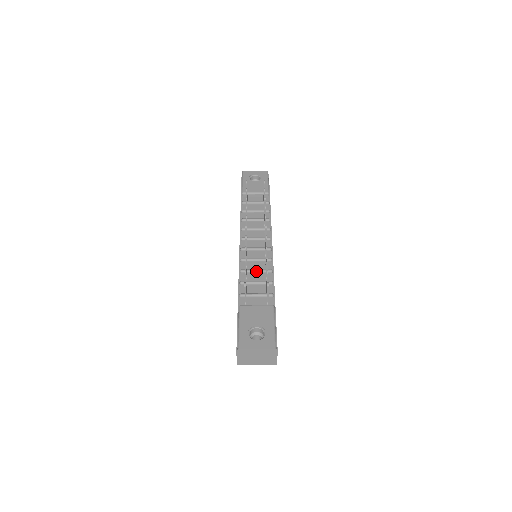
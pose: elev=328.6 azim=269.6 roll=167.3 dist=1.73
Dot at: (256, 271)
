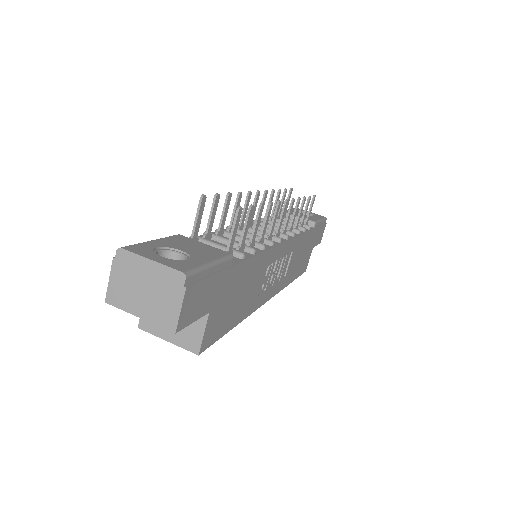
Dot at: (239, 237)
